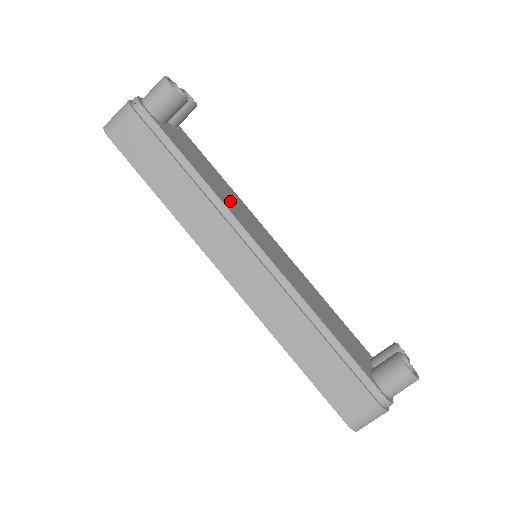
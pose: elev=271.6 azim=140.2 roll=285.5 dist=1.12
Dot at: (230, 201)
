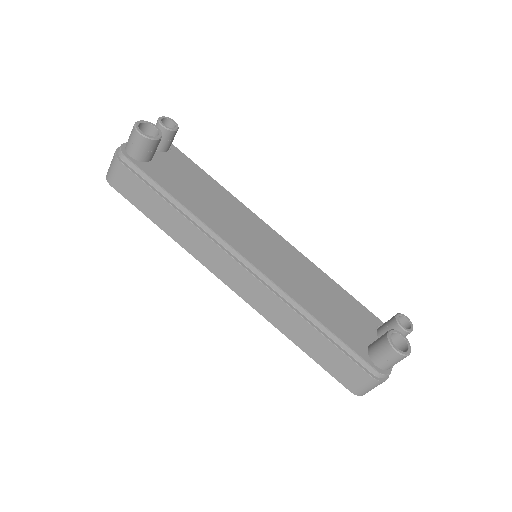
Dot at: (220, 216)
